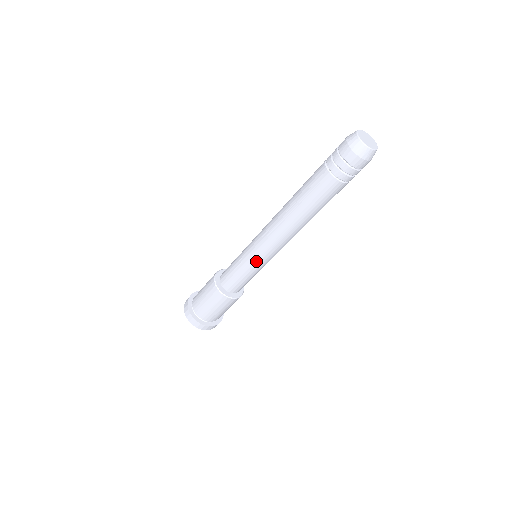
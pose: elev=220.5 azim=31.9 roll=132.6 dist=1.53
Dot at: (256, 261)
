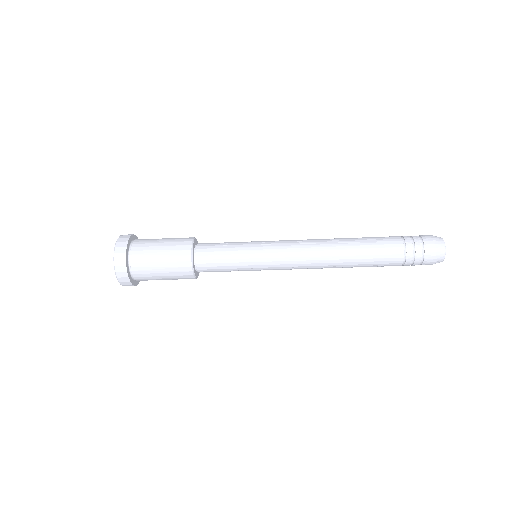
Dot at: (262, 254)
